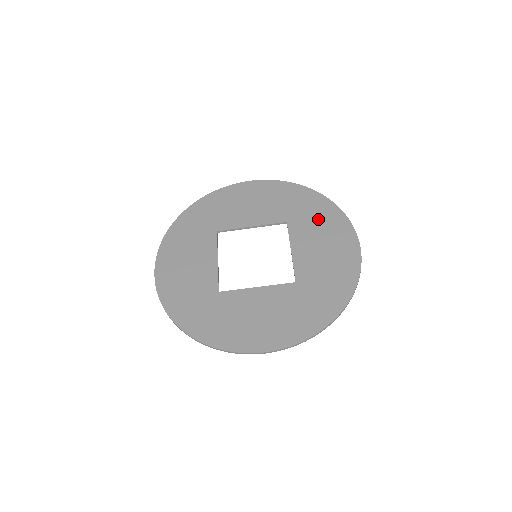
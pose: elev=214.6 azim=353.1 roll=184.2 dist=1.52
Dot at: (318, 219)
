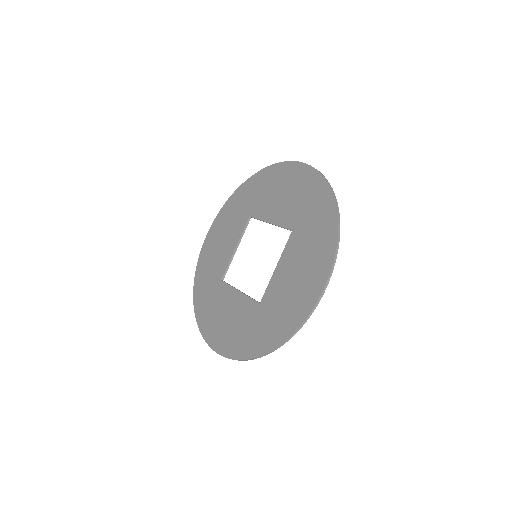
Dot at: (262, 189)
